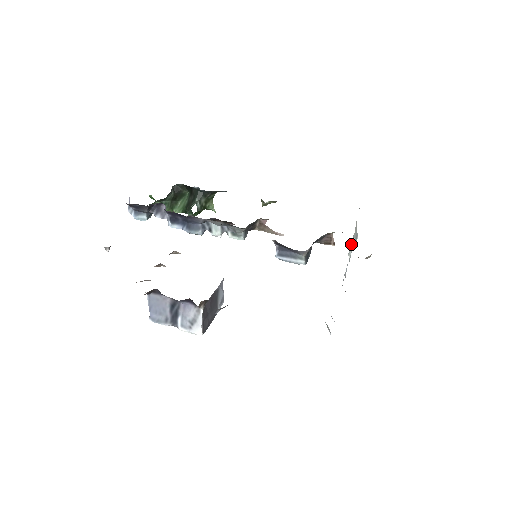
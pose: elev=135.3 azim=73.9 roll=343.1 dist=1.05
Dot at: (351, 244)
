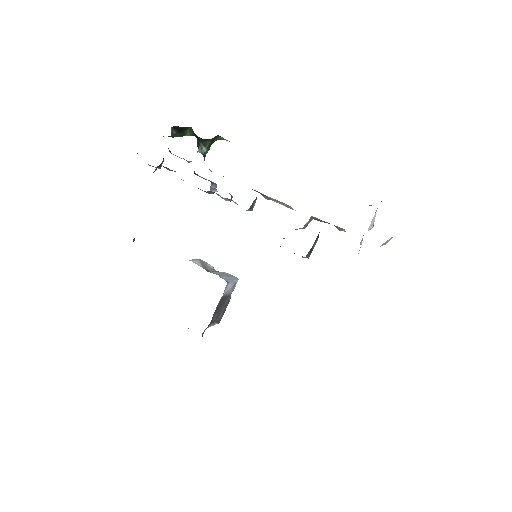
Dot at: occluded
